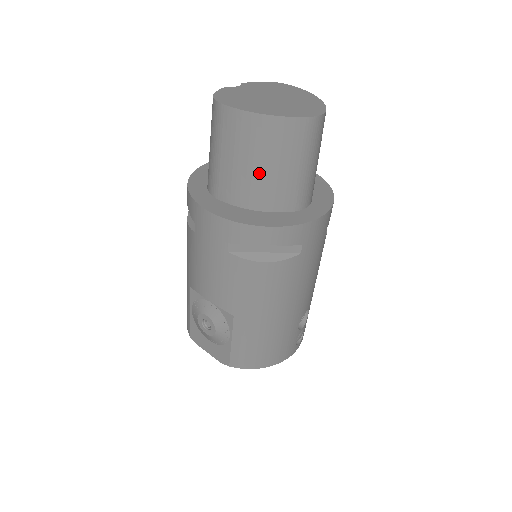
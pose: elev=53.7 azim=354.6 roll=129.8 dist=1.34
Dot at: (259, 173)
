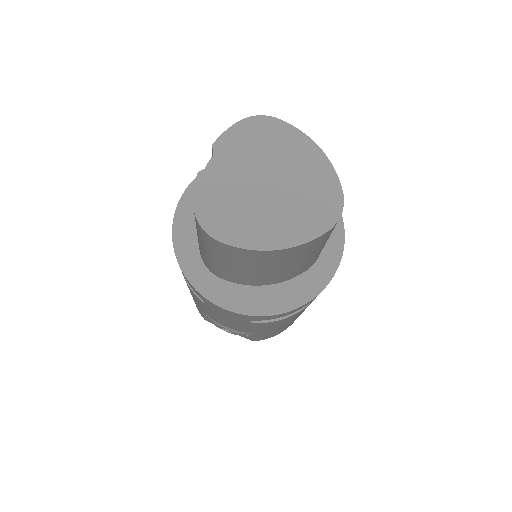
Dot at: (272, 272)
